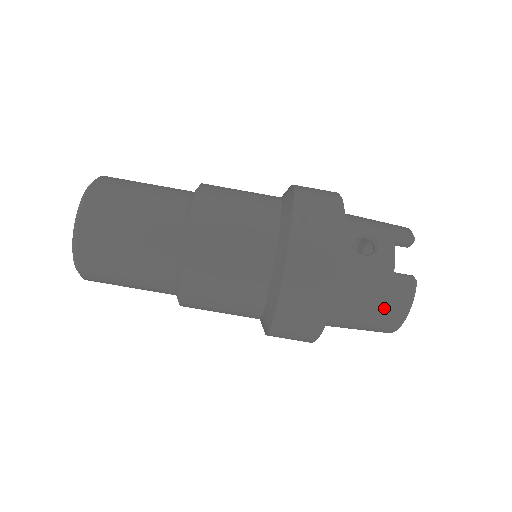
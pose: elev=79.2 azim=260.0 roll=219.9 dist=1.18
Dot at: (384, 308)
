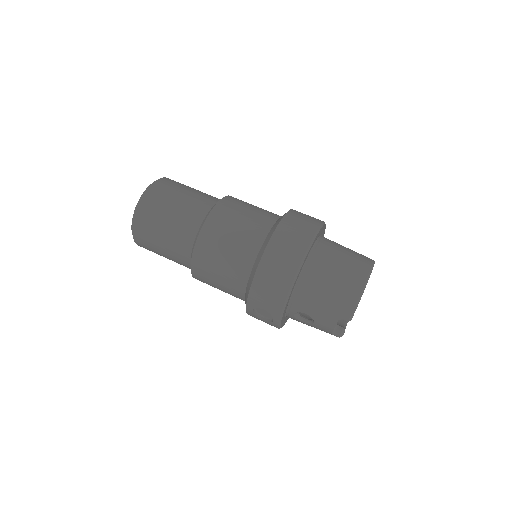
Dot at: (356, 255)
